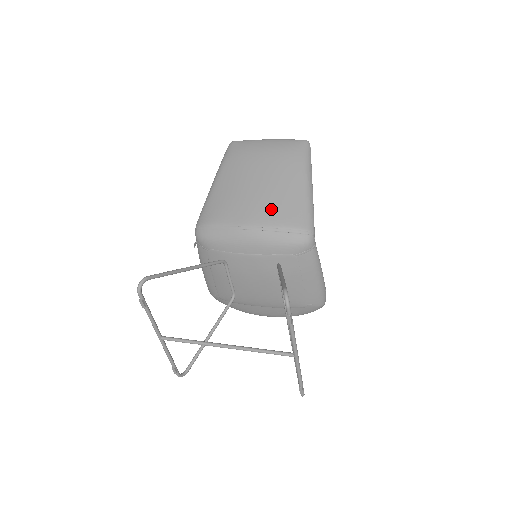
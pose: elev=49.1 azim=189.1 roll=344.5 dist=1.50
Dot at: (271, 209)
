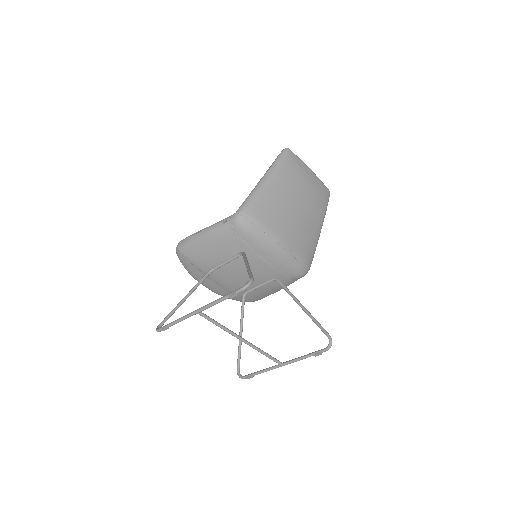
Dot at: (301, 239)
